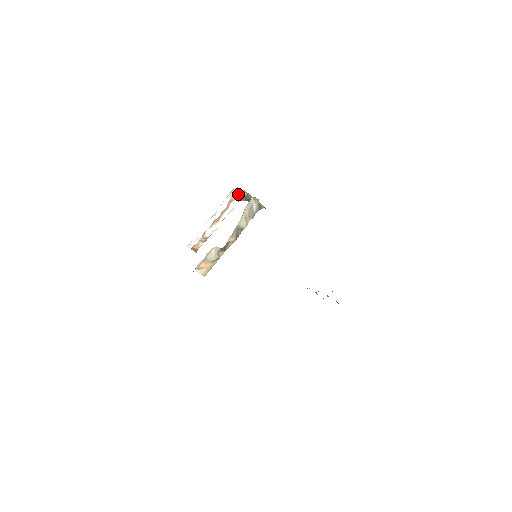
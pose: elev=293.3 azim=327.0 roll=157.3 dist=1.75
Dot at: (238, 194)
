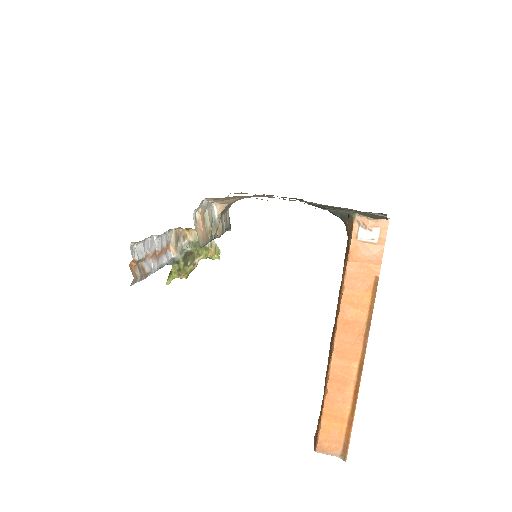
Dot at: (176, 242)
